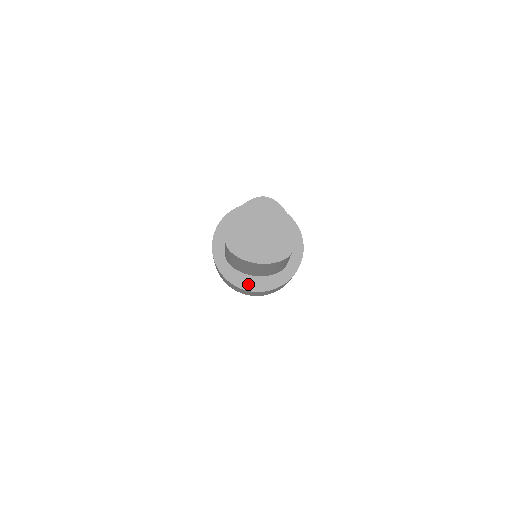
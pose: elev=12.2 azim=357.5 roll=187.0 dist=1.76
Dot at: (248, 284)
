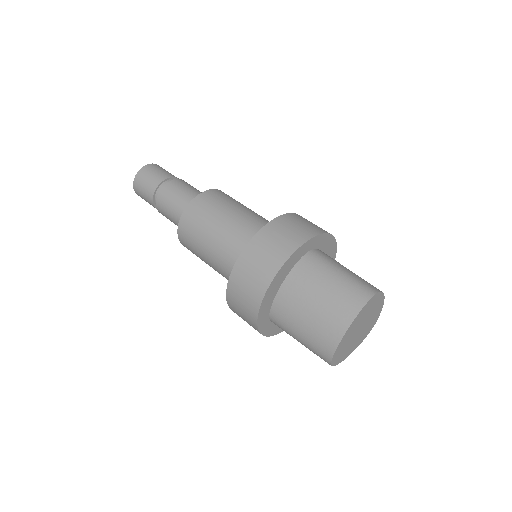
Dot at: occluded
